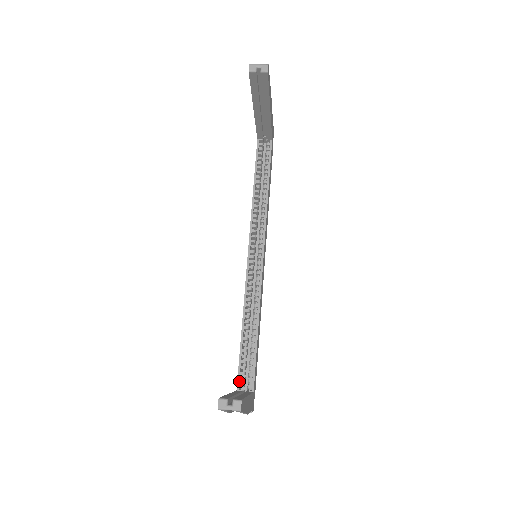
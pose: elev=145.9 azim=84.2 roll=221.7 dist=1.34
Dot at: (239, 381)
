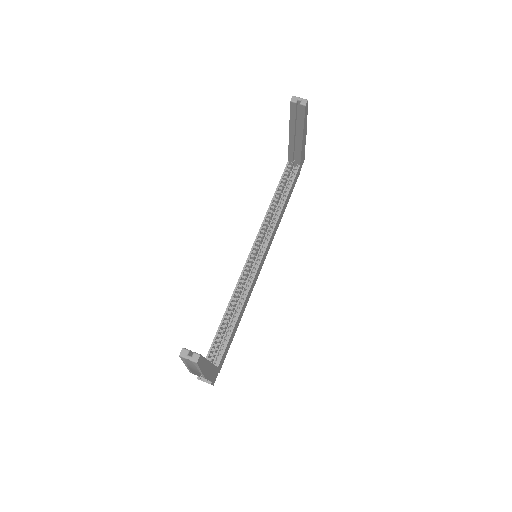
Dot at: (209, 355)
